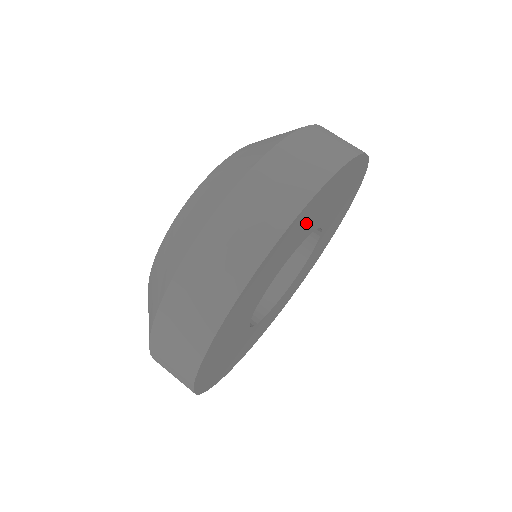
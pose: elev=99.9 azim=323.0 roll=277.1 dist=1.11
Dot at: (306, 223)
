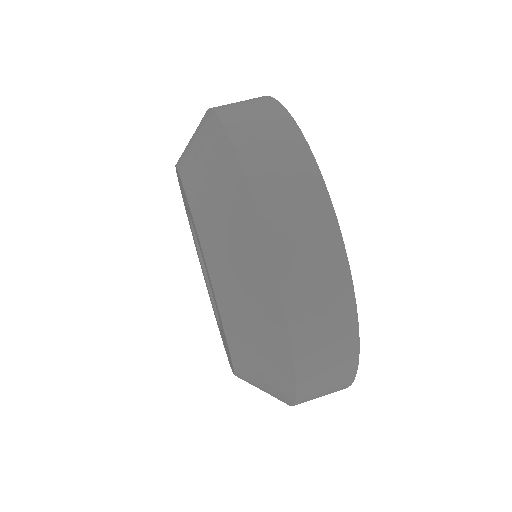
Dot at: occluded
